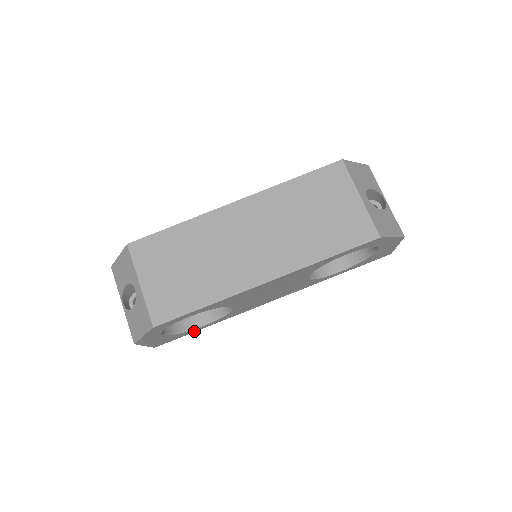
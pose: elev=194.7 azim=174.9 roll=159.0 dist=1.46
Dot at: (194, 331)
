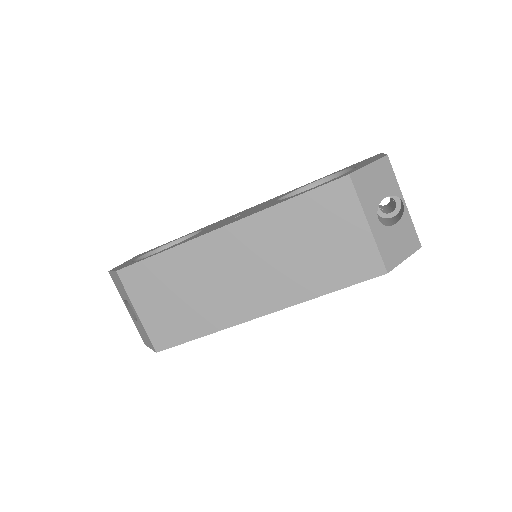
Dot at: occluded
